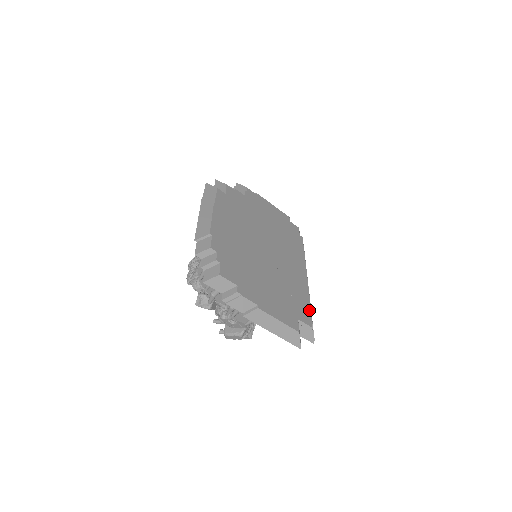
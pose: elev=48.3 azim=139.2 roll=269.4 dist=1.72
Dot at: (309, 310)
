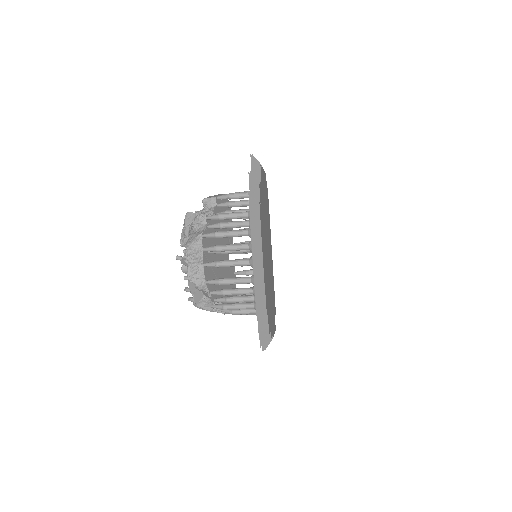
Dot at: occluded
